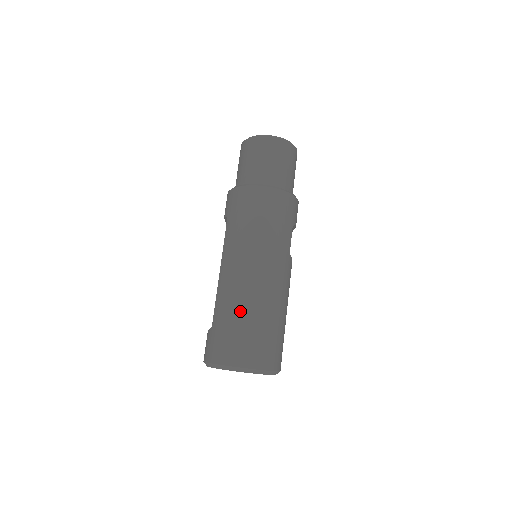
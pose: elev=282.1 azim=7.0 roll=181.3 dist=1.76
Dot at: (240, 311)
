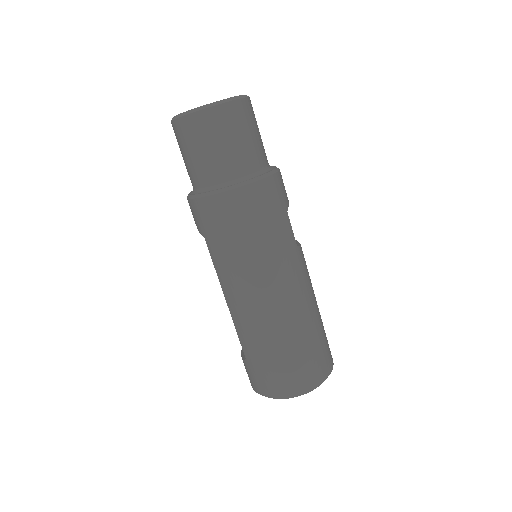
Dot at: (272, 344)
